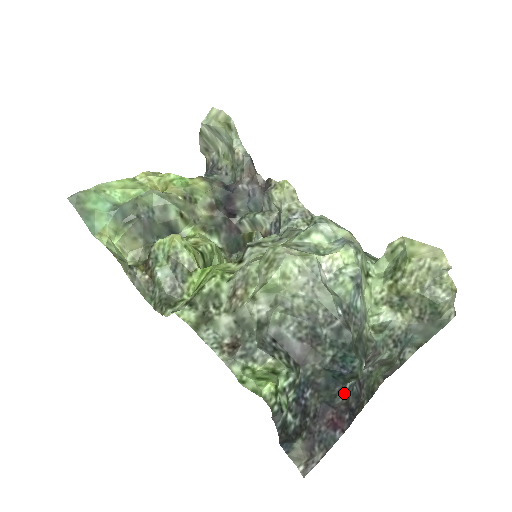
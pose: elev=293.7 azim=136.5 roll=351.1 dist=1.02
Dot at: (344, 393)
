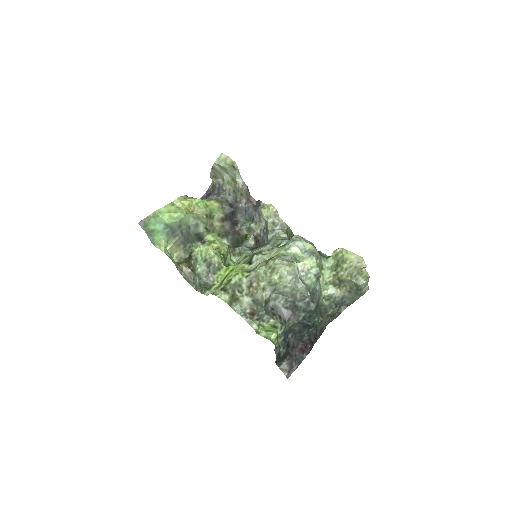
Dot at: (308, 334)
